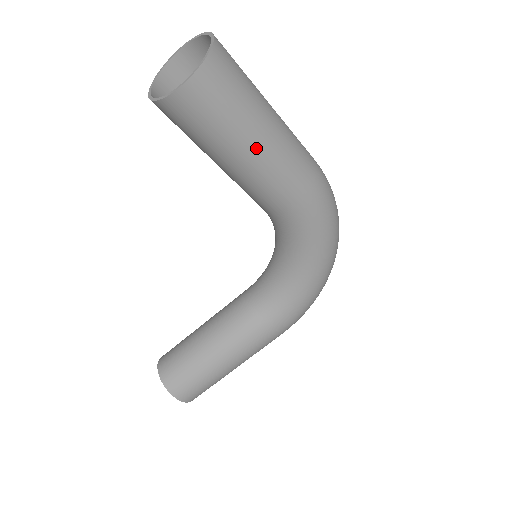
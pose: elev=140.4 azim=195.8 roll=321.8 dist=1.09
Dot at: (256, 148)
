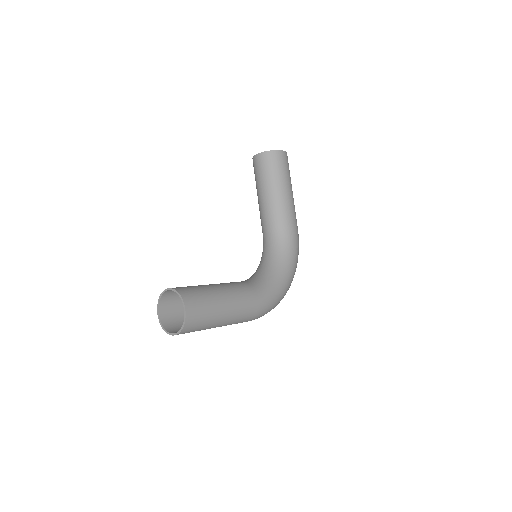
Dot at: (290, 190)
